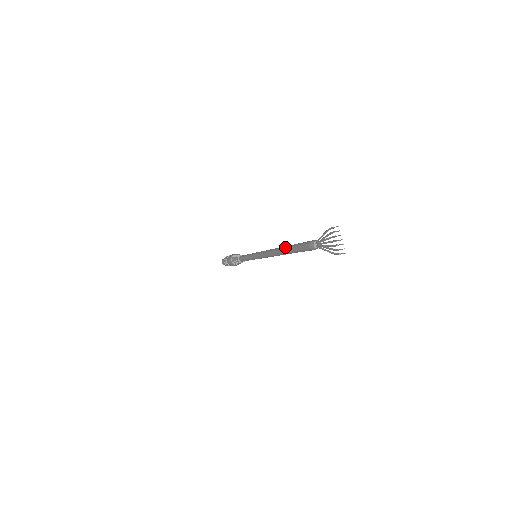
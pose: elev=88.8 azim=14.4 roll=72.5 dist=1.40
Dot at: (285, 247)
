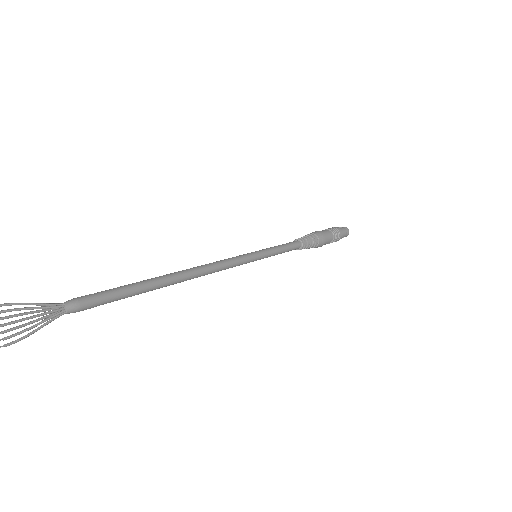
Dot at: (152, 279)
